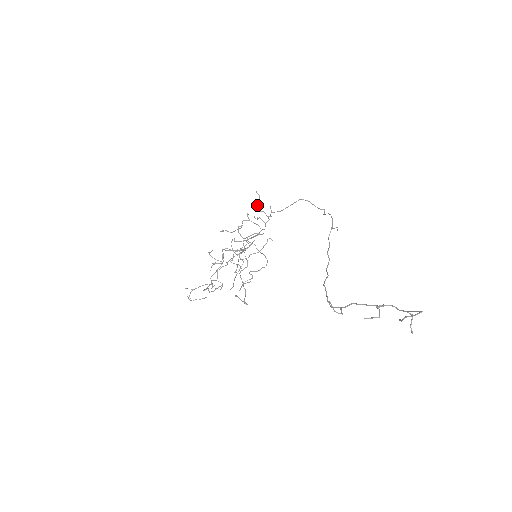
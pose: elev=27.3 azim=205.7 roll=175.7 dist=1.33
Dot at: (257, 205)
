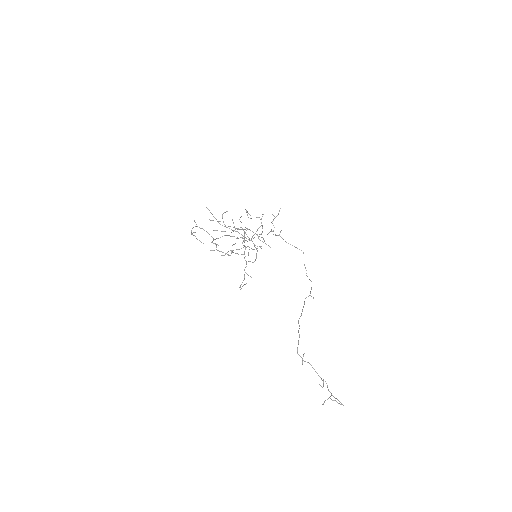
Dot at: occluded
